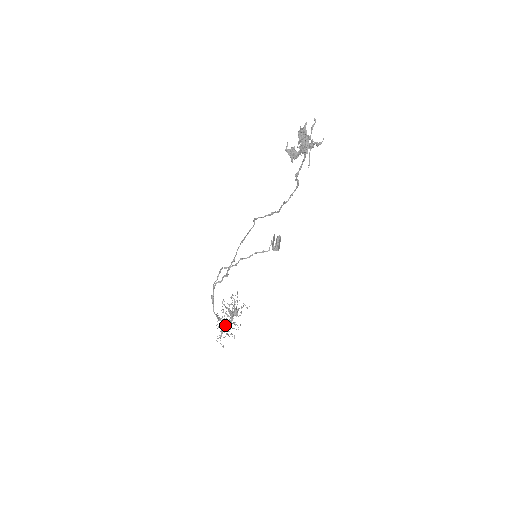
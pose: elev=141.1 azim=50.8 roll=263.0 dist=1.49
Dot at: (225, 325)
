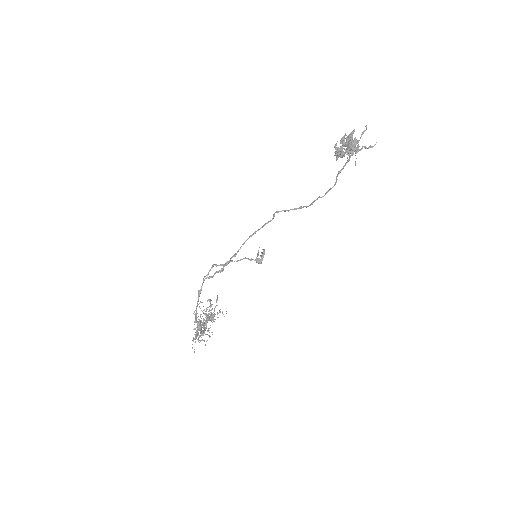
Dot at: (200, 328)
